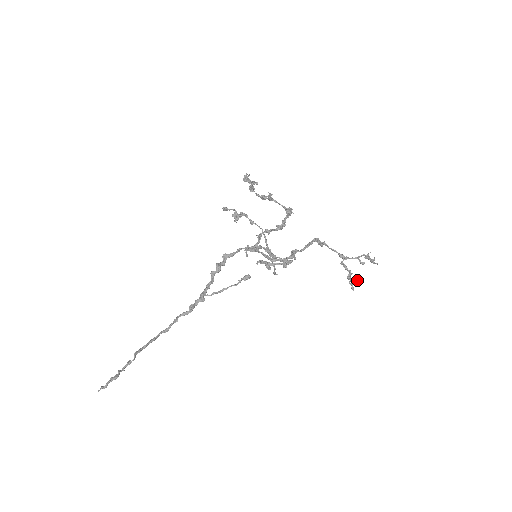
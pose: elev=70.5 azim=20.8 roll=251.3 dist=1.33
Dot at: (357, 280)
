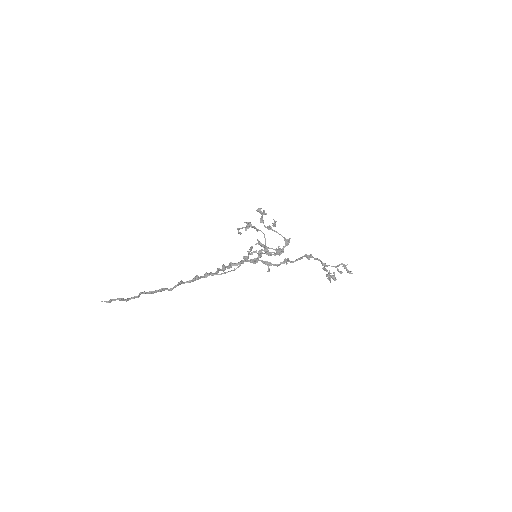
Dot at: (334, 275)
